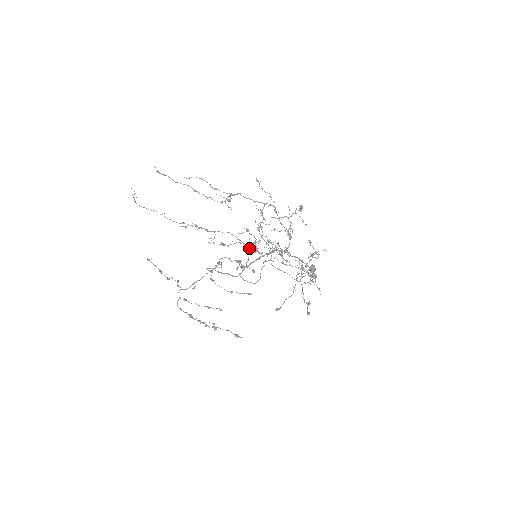
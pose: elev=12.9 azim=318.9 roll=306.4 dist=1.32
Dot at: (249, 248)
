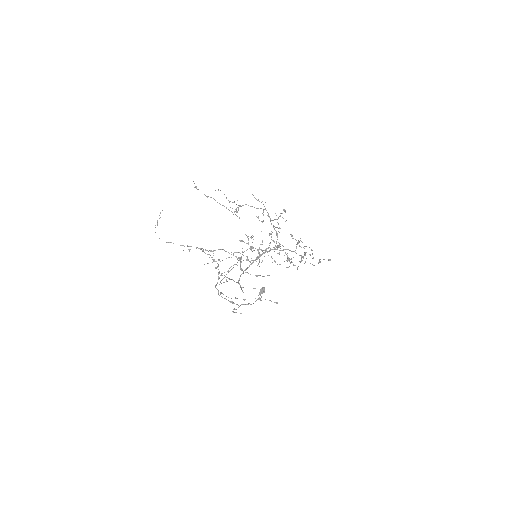
Dot at: (272, 232)
